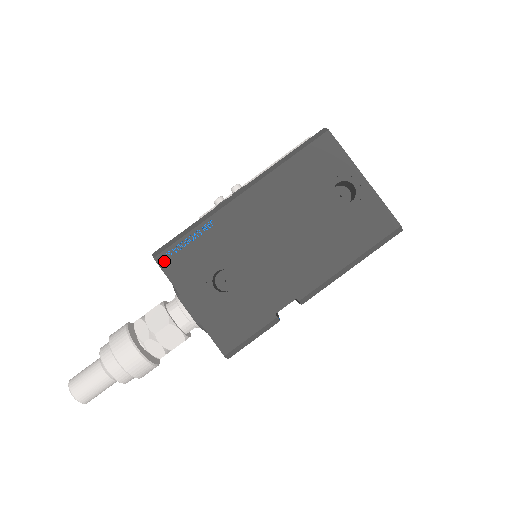
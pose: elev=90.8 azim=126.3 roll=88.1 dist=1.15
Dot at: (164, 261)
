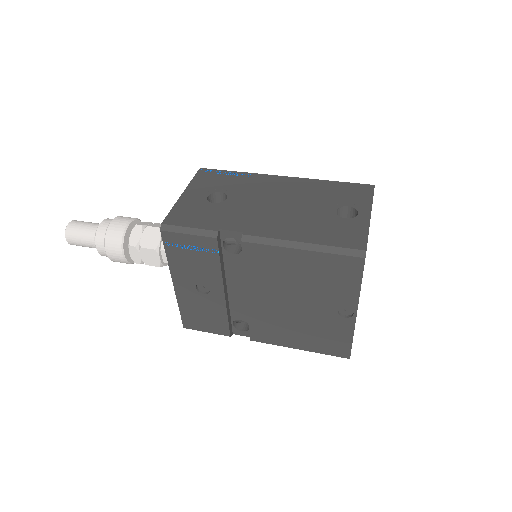
Dot at: (203, 172)
